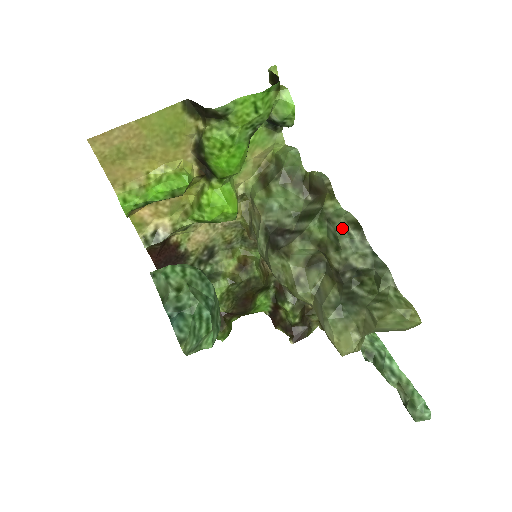
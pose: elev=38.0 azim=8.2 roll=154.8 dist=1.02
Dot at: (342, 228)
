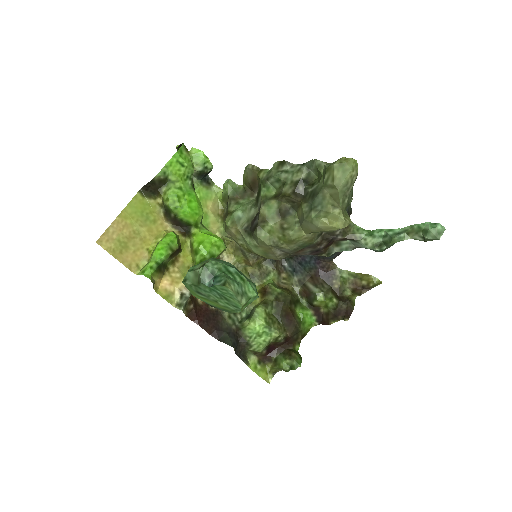
Dot at: (276, 173)
